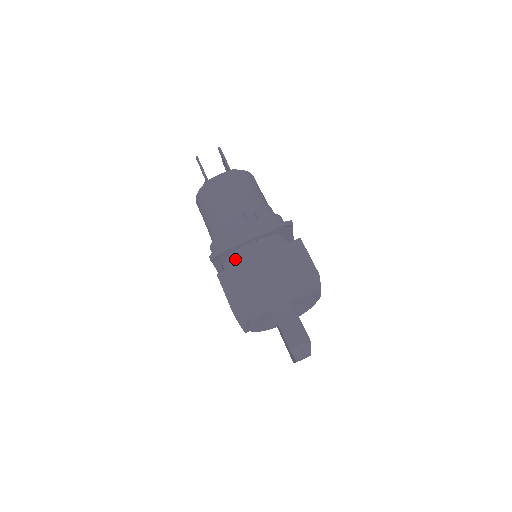
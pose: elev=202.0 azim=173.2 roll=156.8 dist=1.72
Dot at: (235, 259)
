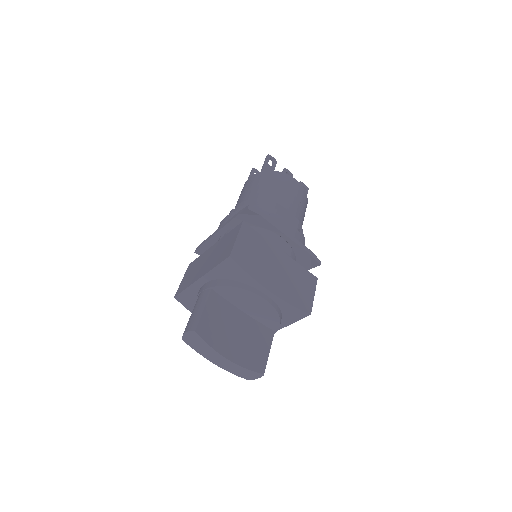
Dot at: occluded
